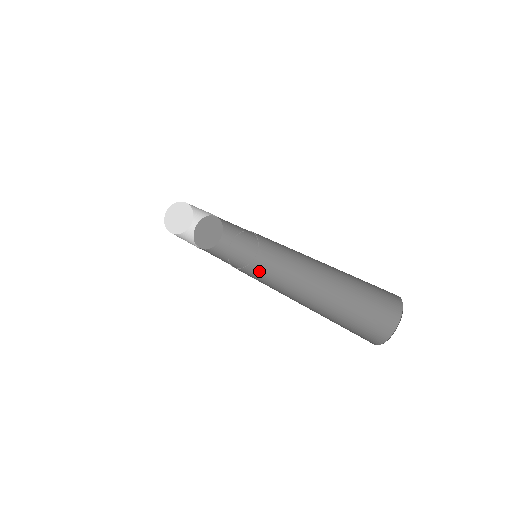
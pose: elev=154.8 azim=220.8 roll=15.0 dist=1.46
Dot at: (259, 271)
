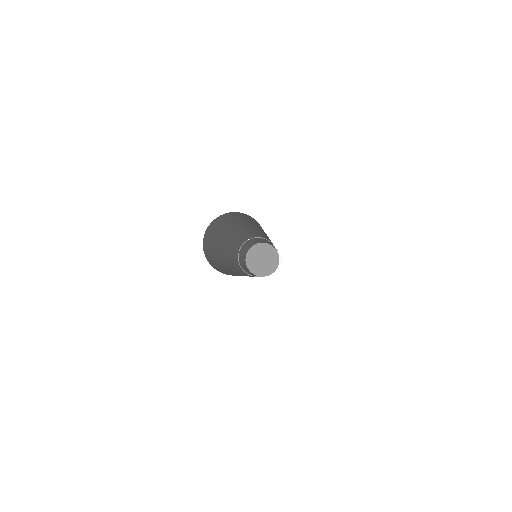
Dot at: occluded
